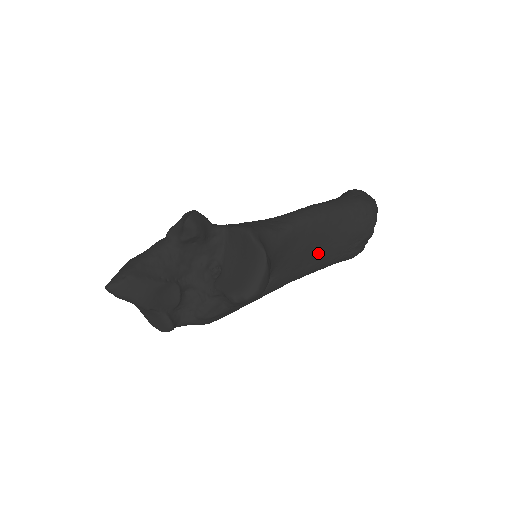
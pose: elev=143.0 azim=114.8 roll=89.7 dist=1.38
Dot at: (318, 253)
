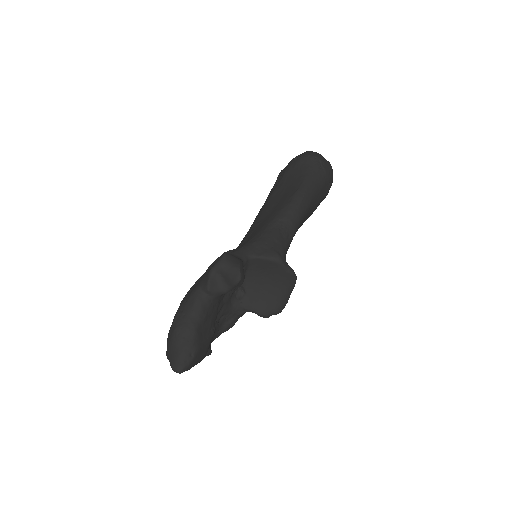
Dot at: occluded
